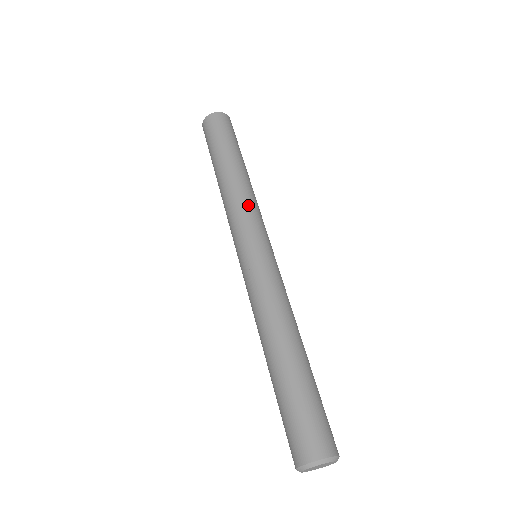
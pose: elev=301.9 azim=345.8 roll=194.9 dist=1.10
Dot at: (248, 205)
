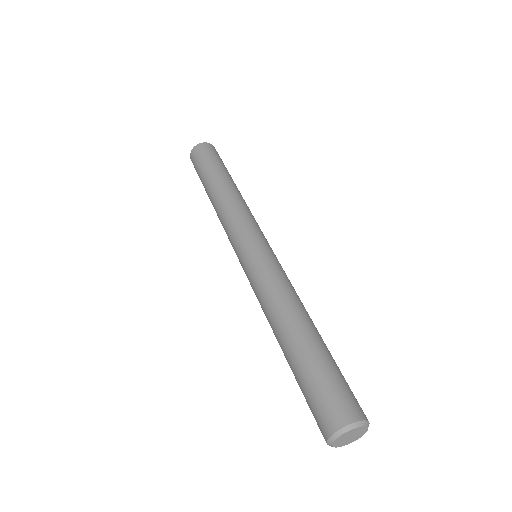
Dot at: (246, 212)
